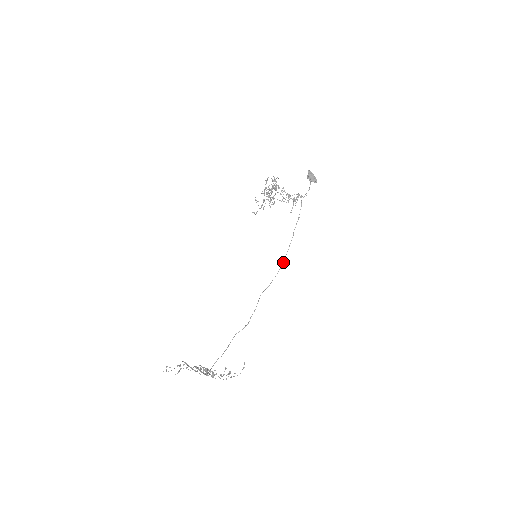
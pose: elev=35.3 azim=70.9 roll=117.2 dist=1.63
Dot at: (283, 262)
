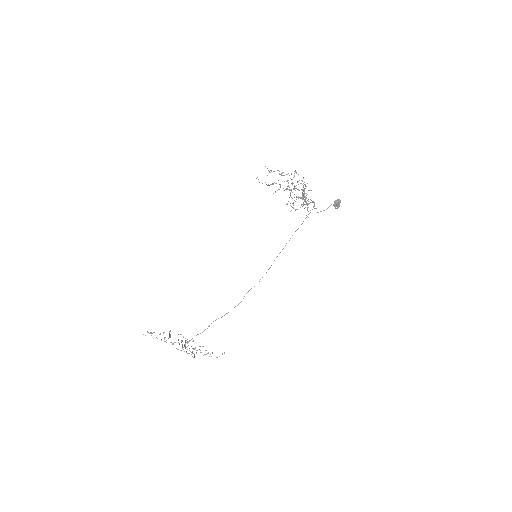
Dot at: occluded
